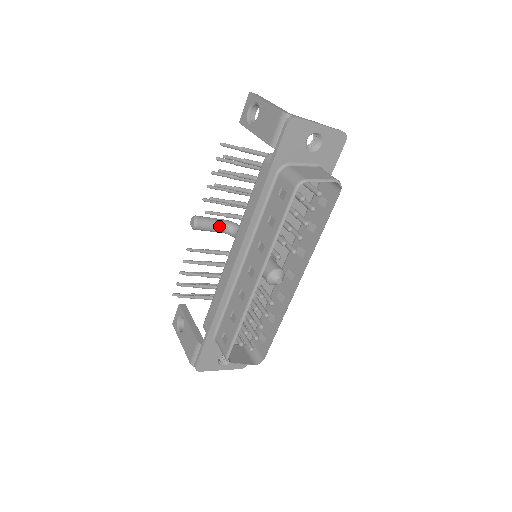
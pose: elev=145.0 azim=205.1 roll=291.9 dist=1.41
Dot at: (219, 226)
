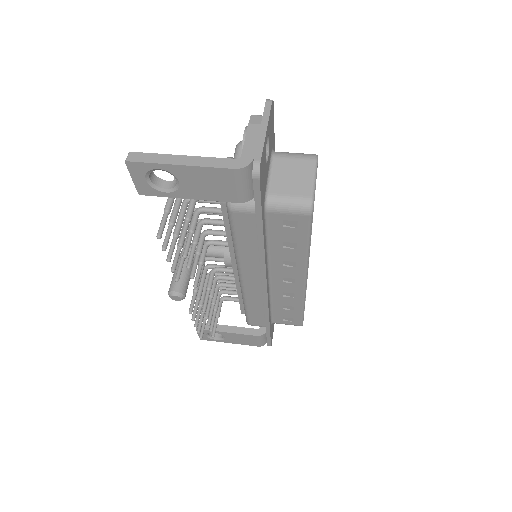
Dot at: (190, 269)
